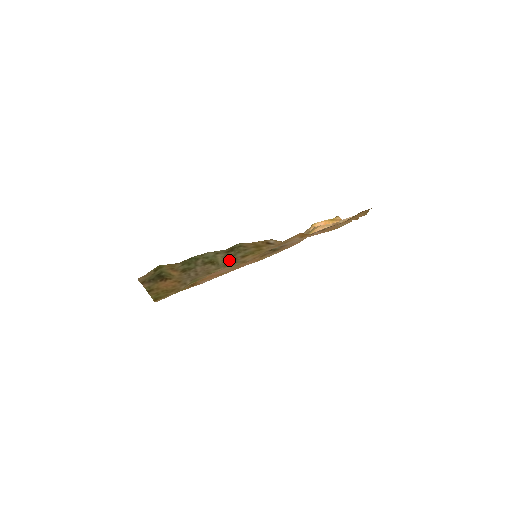
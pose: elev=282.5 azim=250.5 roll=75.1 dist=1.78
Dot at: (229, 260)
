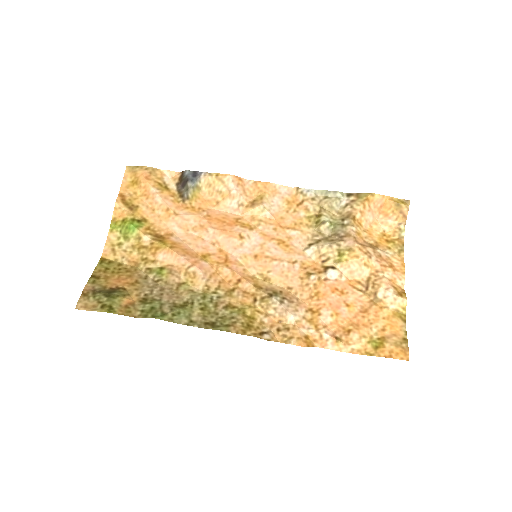
Dot at: (208, 305)
